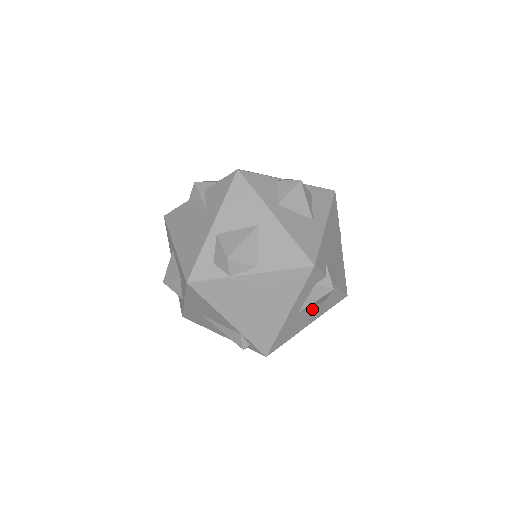
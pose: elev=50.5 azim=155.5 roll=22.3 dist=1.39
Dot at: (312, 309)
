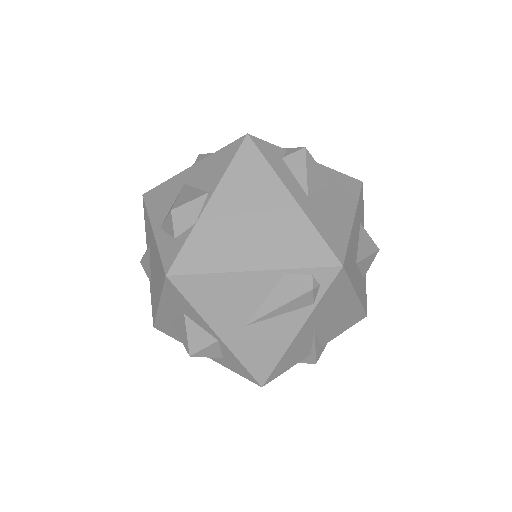
Dot at: (327, 195)
